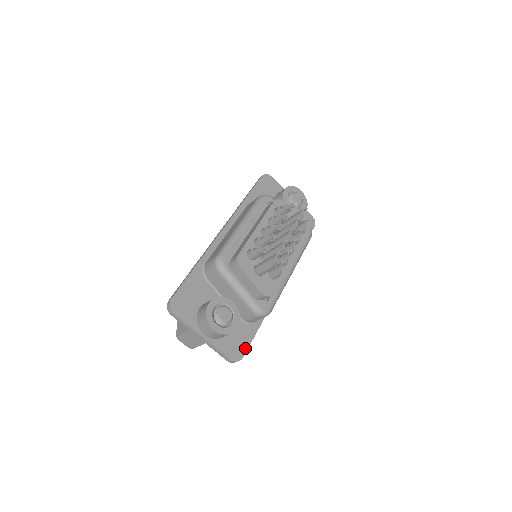
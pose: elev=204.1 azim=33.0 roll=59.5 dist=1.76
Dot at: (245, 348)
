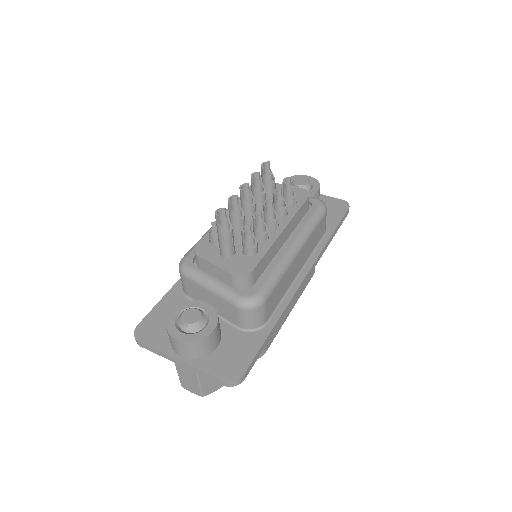
Dot at: (247, 362)
